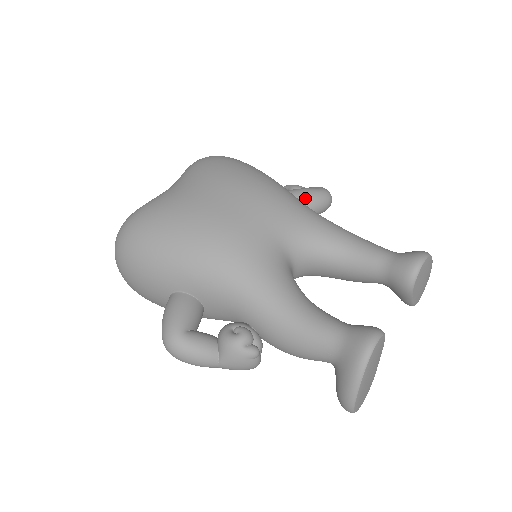
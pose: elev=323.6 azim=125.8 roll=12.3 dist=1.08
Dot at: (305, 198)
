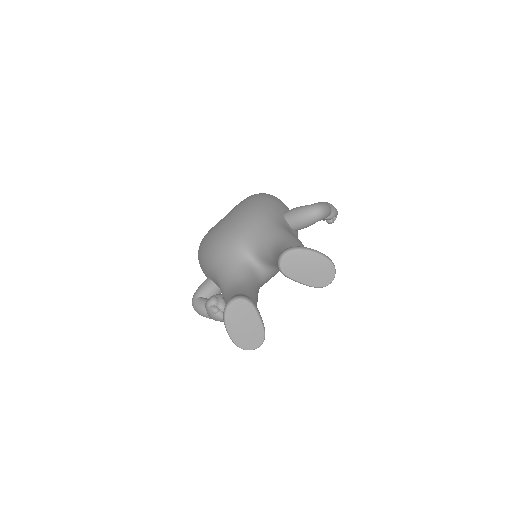
Dot at: (294, 214)
